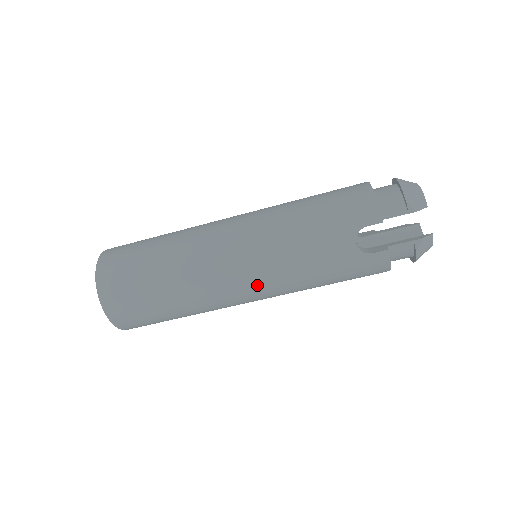
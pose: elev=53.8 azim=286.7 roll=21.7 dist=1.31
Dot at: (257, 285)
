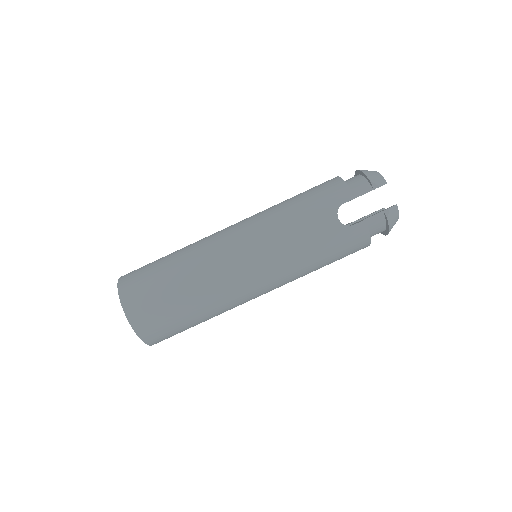
Dot at: (263, 272)
